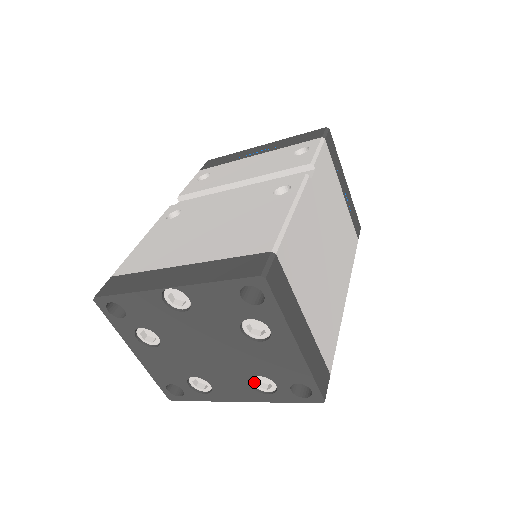
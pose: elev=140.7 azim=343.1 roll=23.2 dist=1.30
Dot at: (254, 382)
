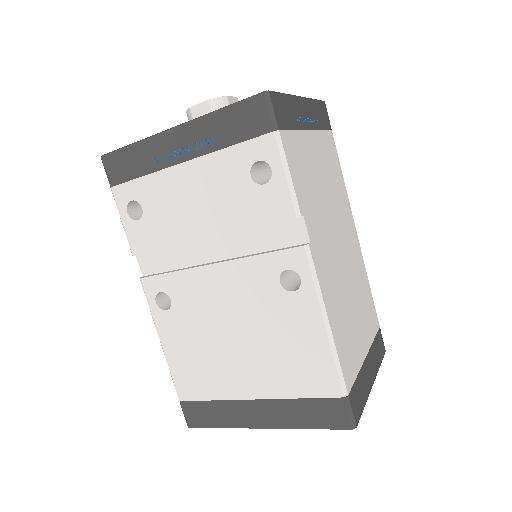
Dot at: occluded
